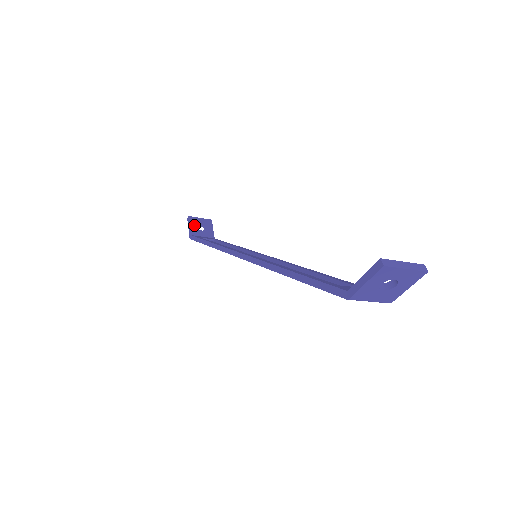
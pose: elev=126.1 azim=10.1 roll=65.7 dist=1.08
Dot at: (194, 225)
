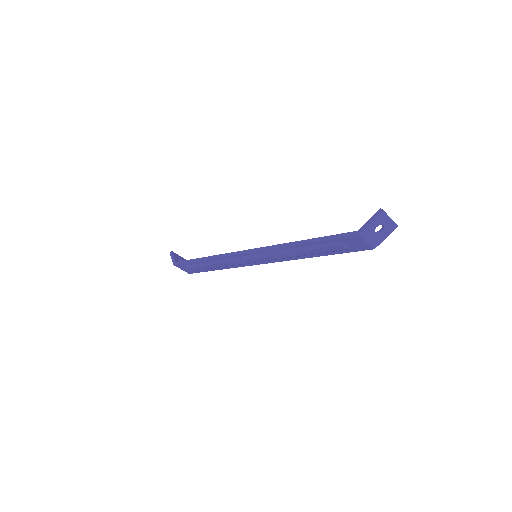
Dot at: (176, 258)
